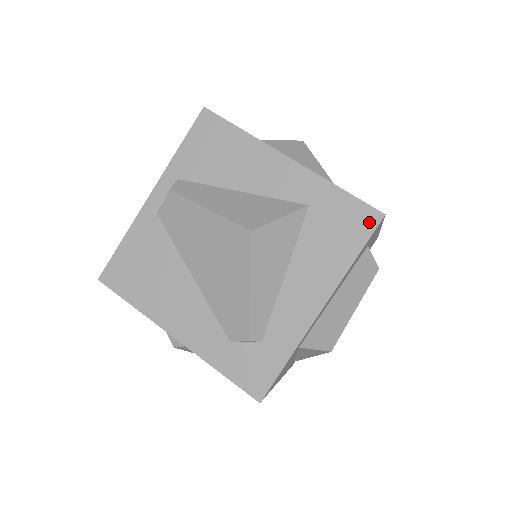
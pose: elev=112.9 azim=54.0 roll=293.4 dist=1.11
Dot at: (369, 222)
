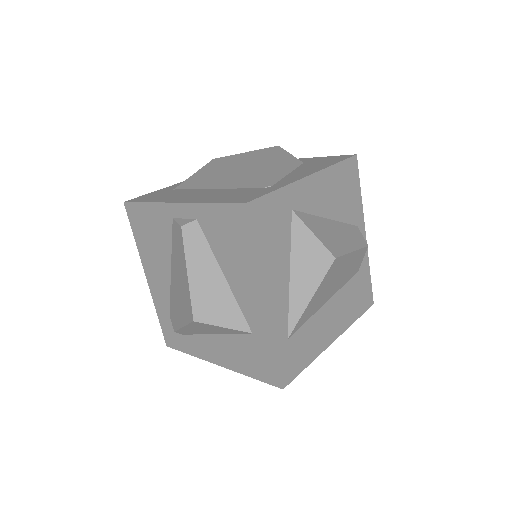
Dot at: (272, 380)
